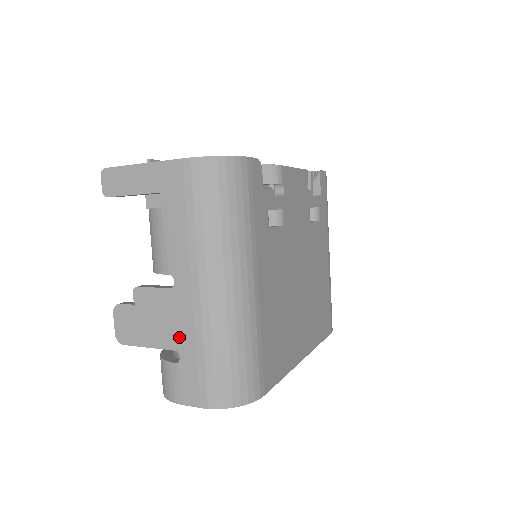
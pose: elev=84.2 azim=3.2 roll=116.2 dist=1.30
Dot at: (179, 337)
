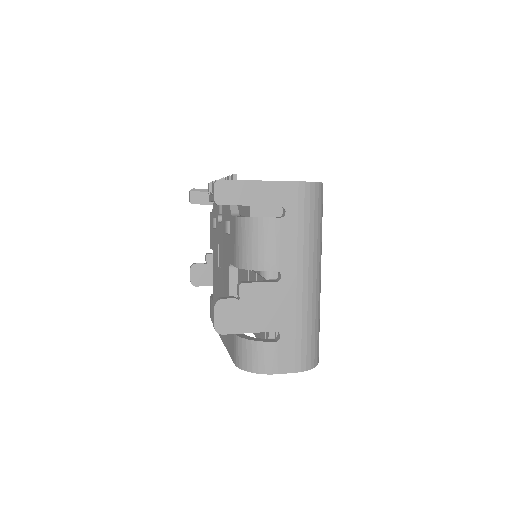
Dot at: (281, 320)
